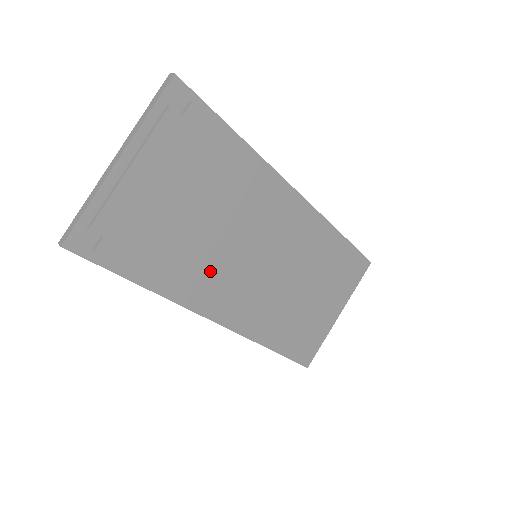
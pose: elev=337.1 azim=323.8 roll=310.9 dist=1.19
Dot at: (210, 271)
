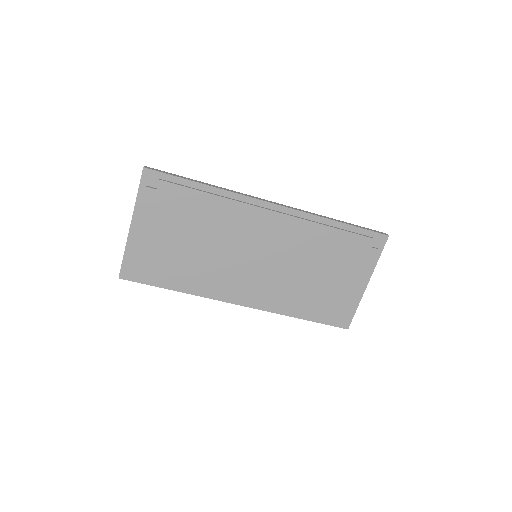
Dot at: (218, 274)
